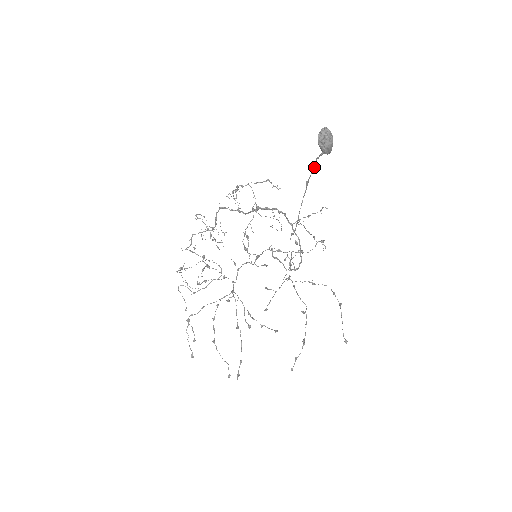
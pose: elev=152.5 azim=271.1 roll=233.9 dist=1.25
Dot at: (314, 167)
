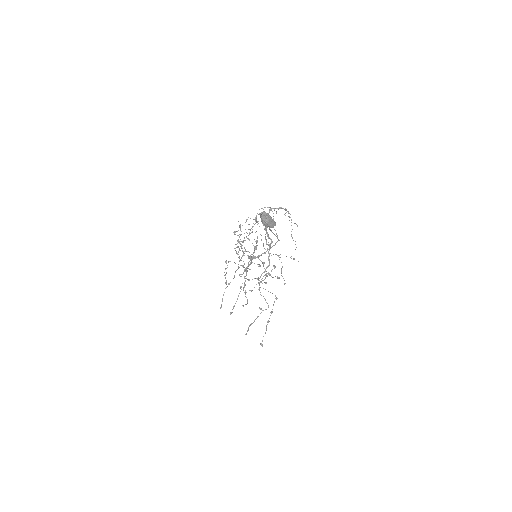
Dot at: (270, 229)
